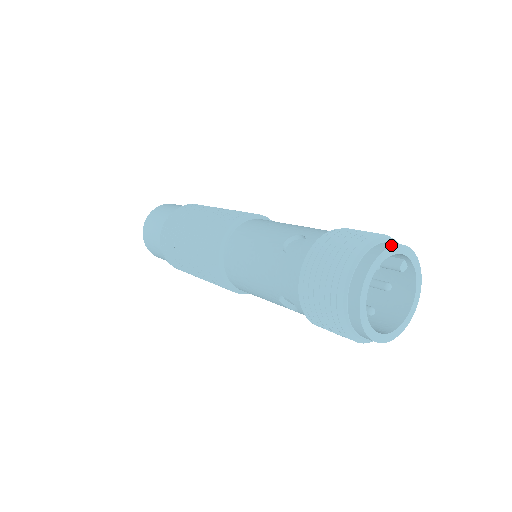
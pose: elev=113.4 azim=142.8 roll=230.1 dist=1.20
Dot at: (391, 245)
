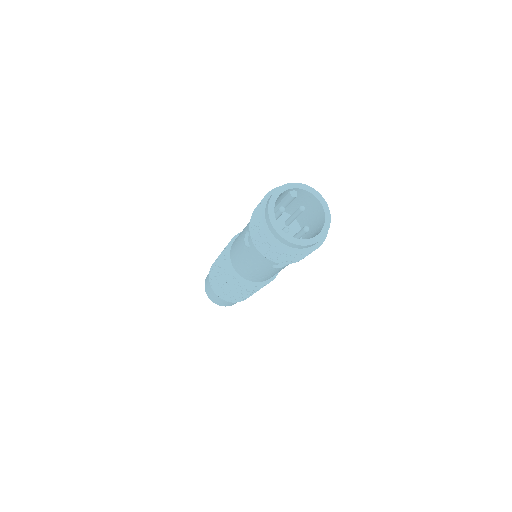
Dot at: (270, 197)
